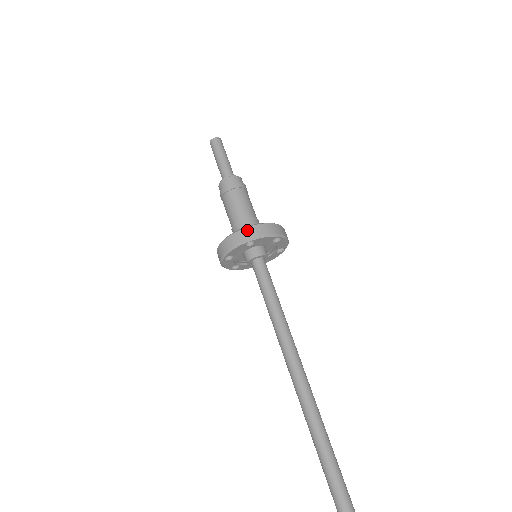
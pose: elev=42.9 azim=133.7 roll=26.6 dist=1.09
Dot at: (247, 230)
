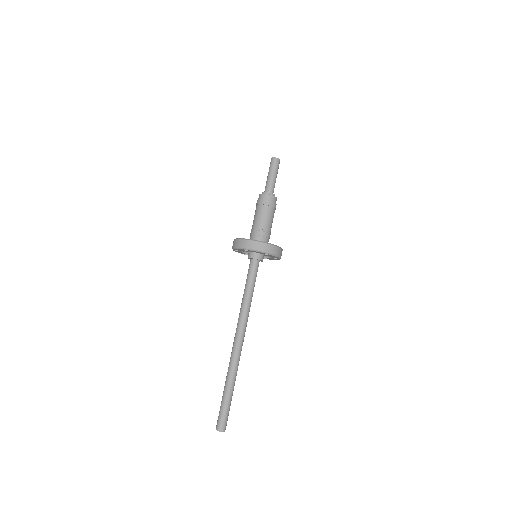
Dot at: (273, 247)
